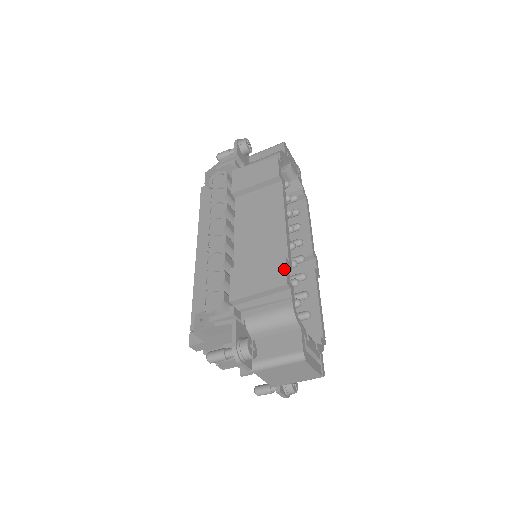
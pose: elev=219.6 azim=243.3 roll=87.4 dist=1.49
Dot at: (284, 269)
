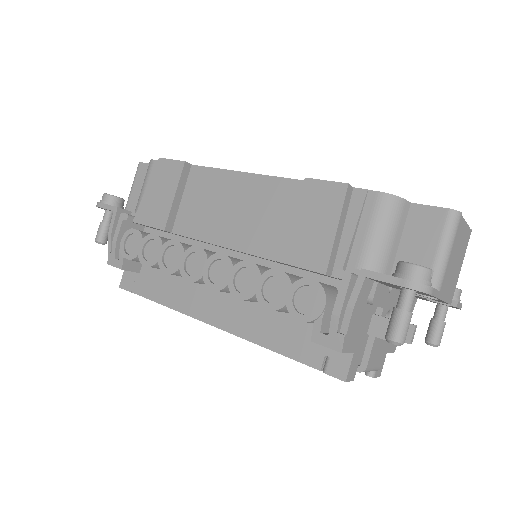
Dot at: (322, 183)
